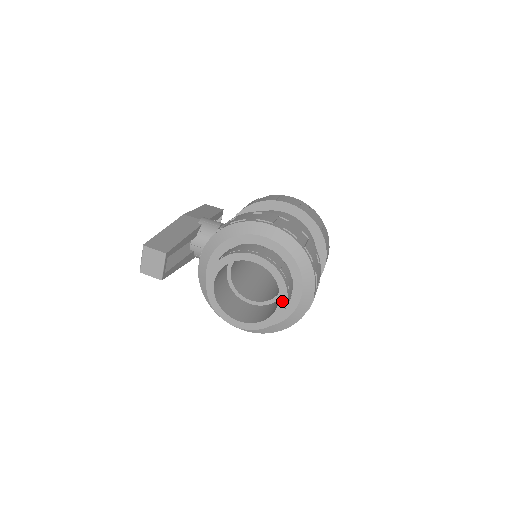
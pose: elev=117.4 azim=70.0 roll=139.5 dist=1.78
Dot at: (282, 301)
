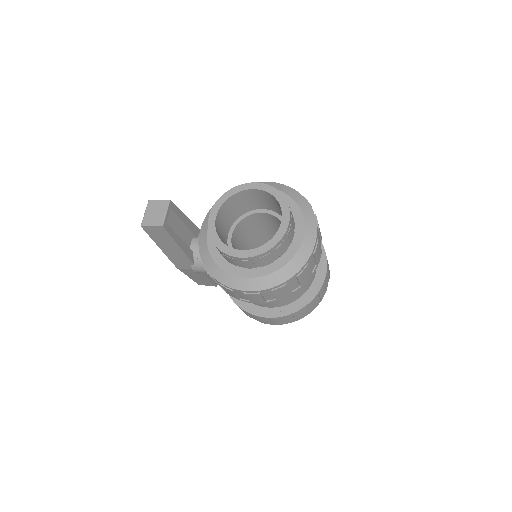
Dot at: (285, 217)
